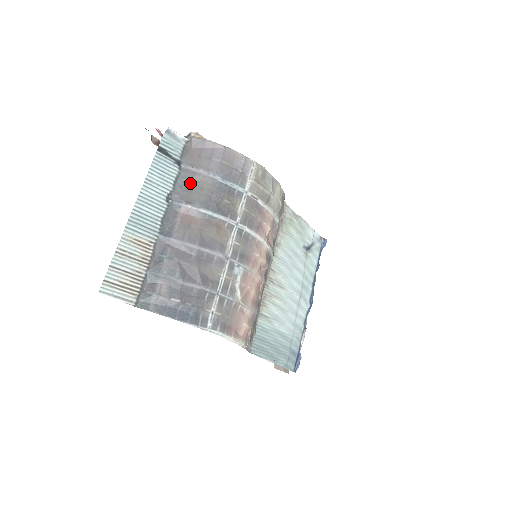
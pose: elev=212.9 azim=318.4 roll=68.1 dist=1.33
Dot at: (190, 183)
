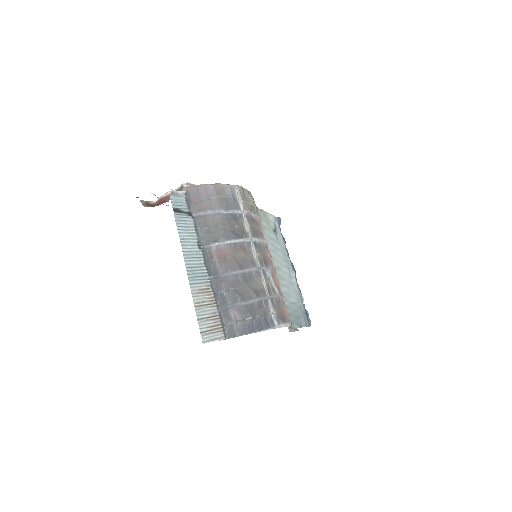
Dot at: (207, 226)
